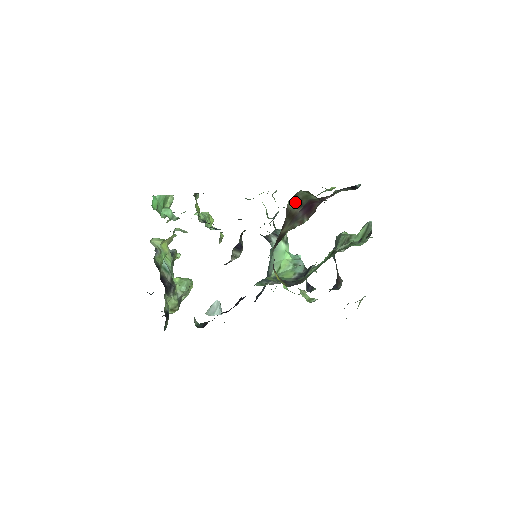
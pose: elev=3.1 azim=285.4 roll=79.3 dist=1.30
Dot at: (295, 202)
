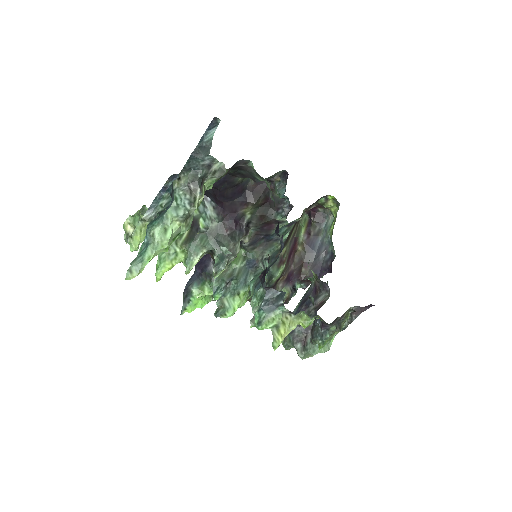
Dot at: (301, 220)
